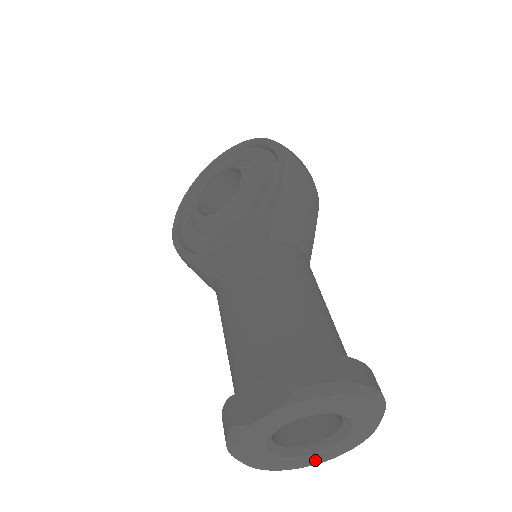
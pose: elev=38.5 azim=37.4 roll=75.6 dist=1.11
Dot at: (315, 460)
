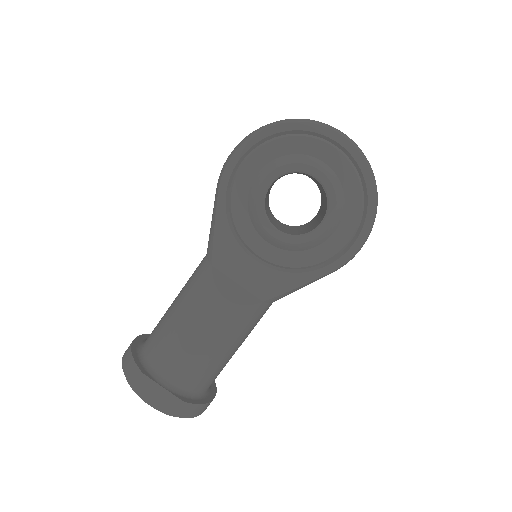
Dot at: occluded
